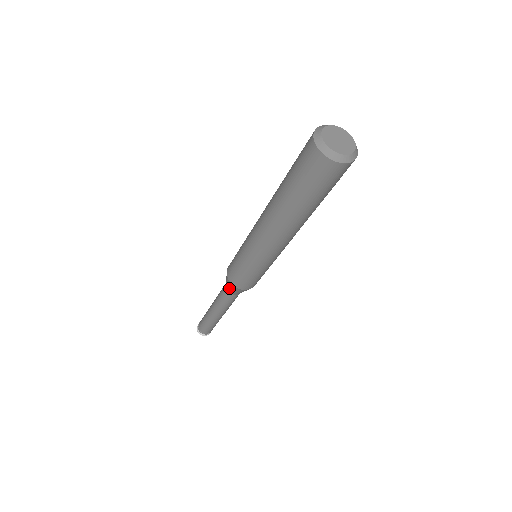
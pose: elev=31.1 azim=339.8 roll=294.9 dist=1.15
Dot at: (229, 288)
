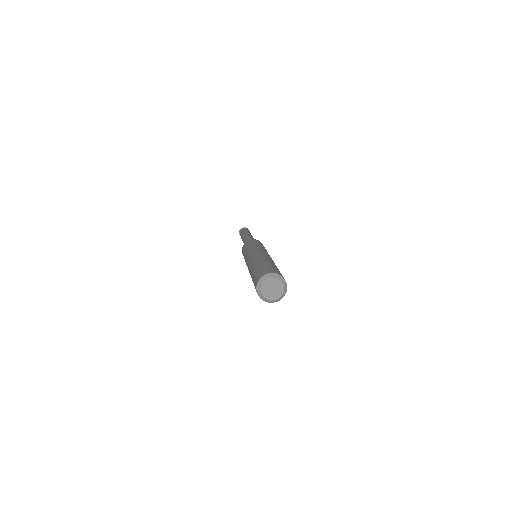
Dot at: occluded
